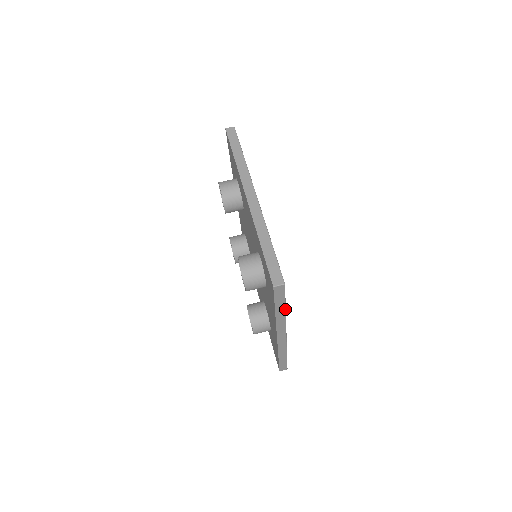
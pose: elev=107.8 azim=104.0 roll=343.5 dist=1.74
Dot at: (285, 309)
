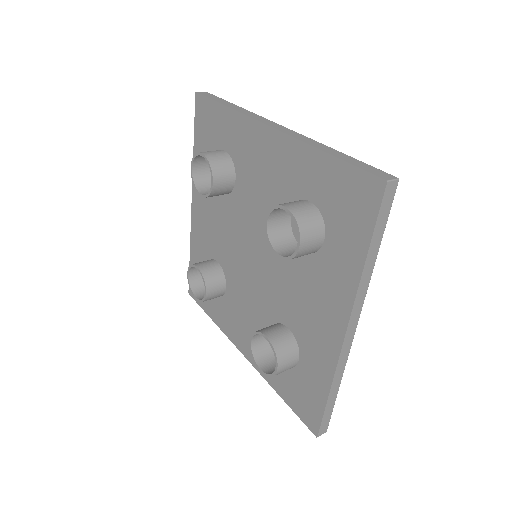
Dot at: (377, 253)
